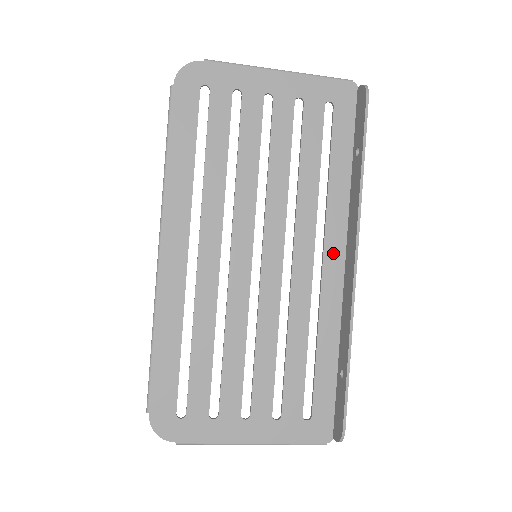
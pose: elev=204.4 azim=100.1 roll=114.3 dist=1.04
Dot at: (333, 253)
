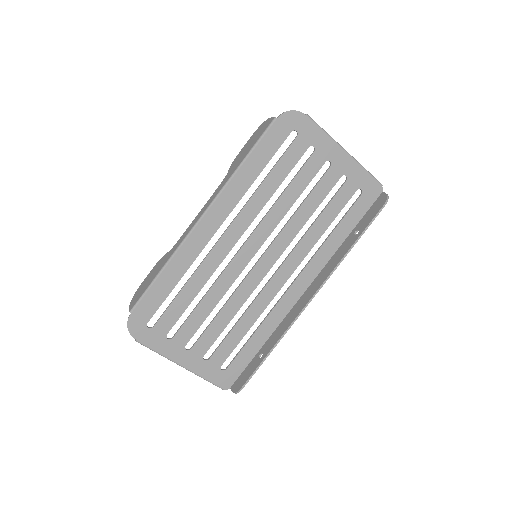
Dot at: (302, 282)
